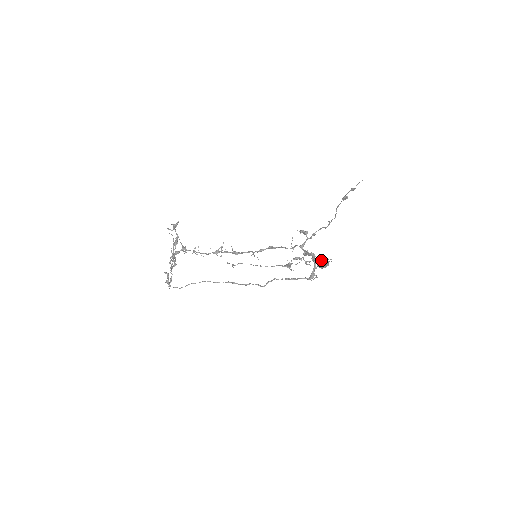
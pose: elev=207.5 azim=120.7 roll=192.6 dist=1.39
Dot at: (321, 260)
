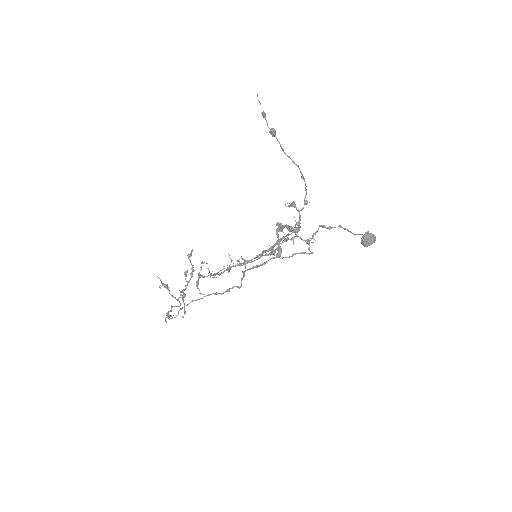
Dot at: occluded
